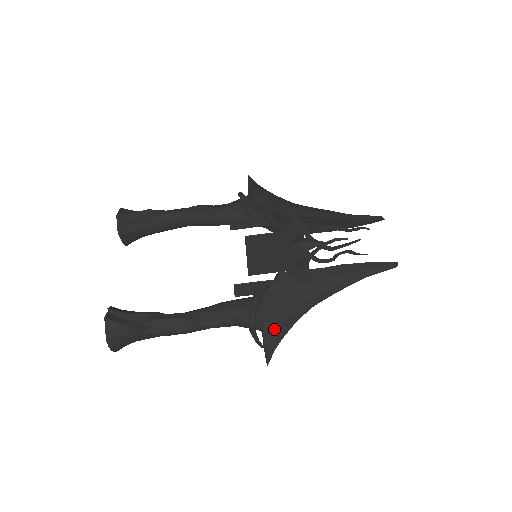
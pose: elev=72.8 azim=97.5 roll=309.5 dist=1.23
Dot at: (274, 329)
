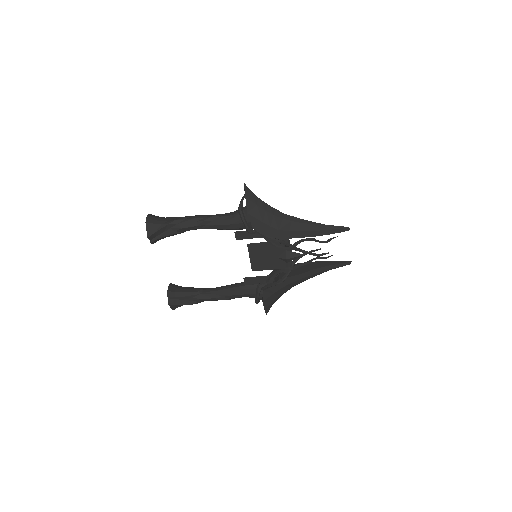
Dot at: (270, 303)
